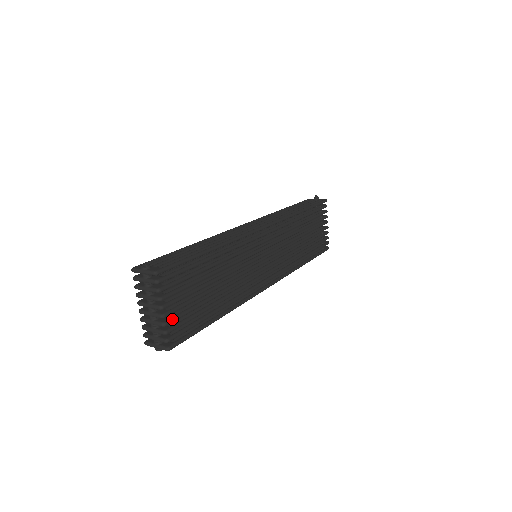
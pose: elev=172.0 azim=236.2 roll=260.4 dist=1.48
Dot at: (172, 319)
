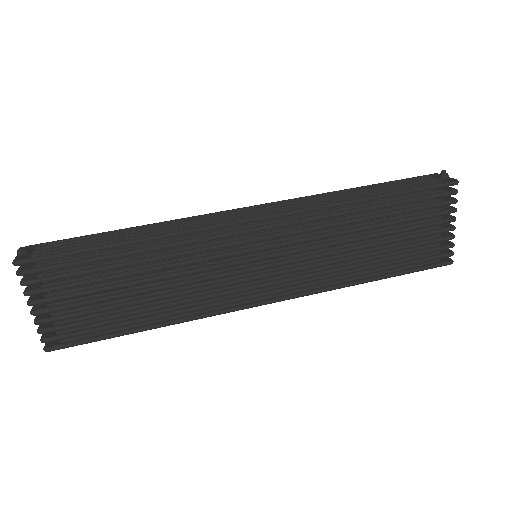
Dot at: (48, 319)
